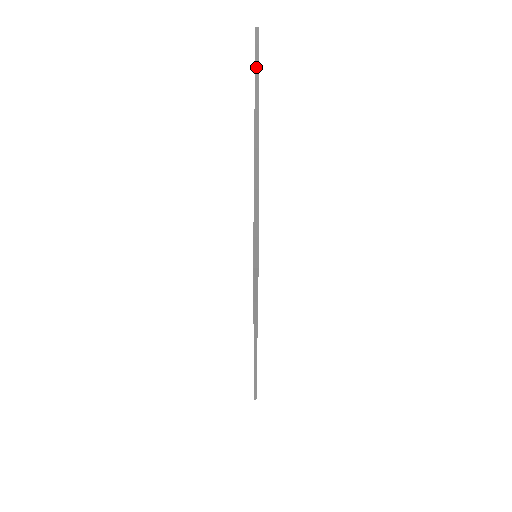
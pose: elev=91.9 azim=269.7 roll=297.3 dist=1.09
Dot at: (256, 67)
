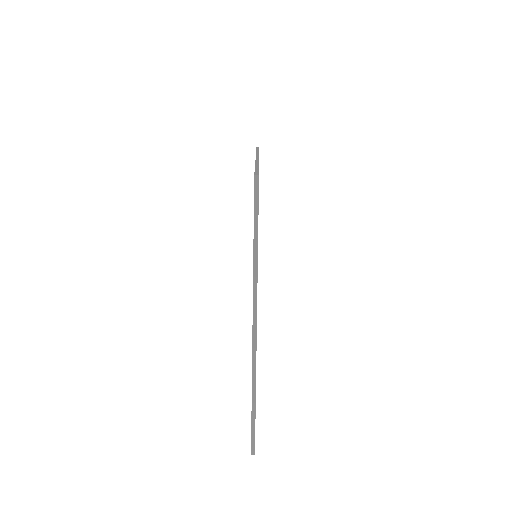
Dot at: (255, 247)
